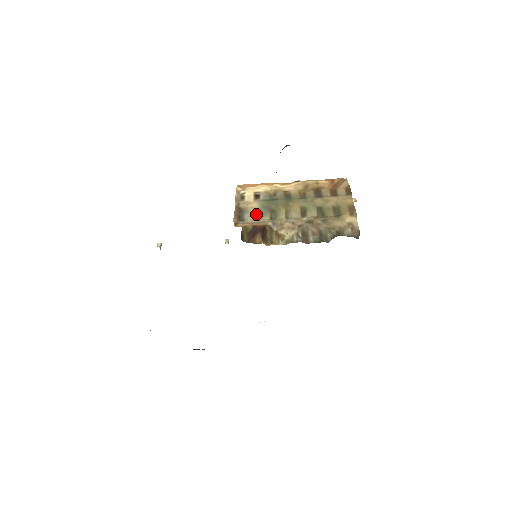
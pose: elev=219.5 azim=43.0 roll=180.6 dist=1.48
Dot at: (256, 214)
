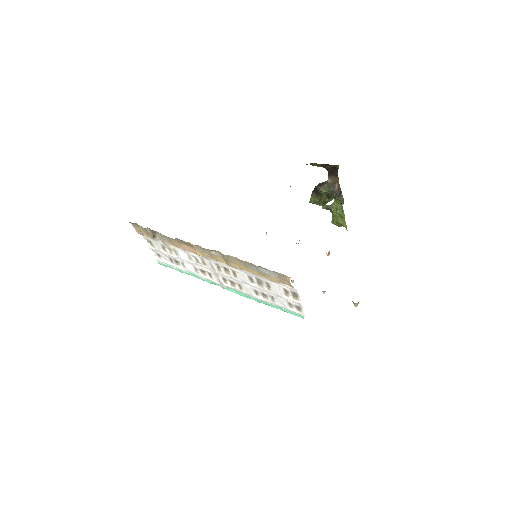
Dot at: occluded
